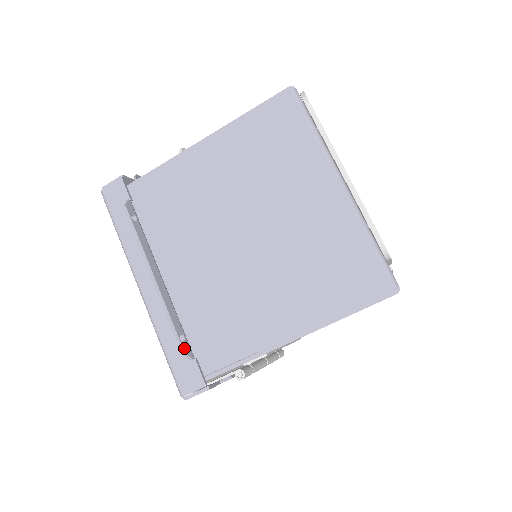
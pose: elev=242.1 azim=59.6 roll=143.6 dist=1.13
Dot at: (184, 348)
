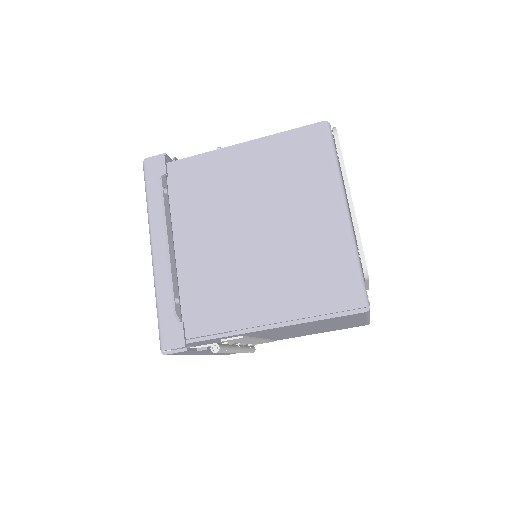
Dot at: (176, 309)
